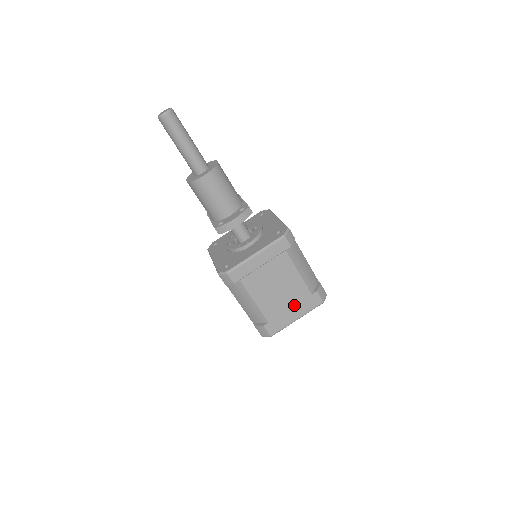
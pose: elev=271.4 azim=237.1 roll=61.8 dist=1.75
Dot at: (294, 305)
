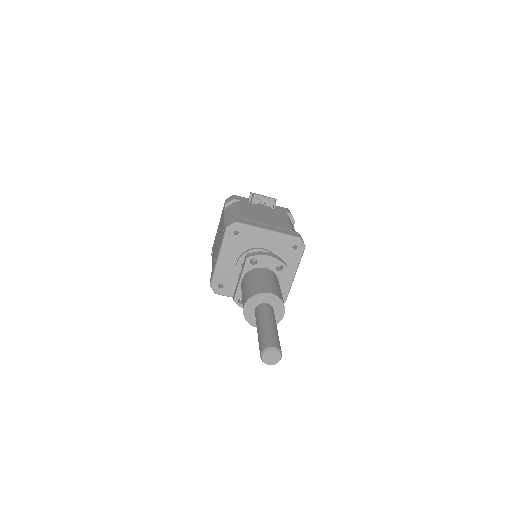
Dot at: occluded
